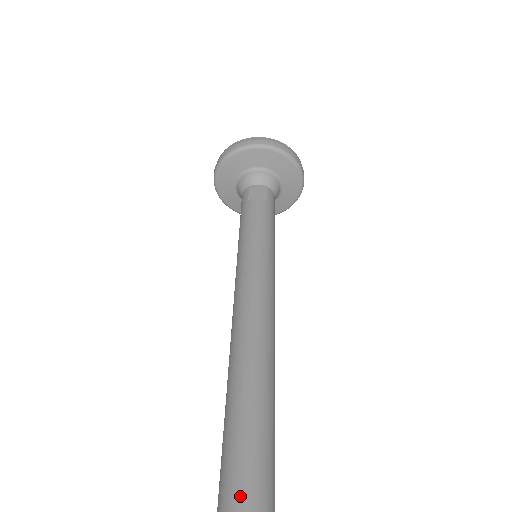
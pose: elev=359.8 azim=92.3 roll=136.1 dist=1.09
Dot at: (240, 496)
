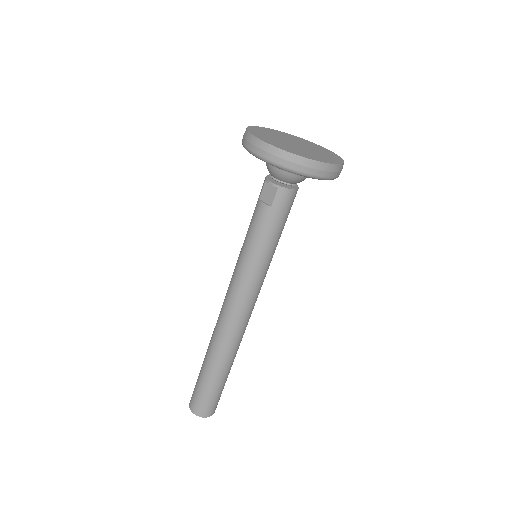
Dot at: (194, 400)
